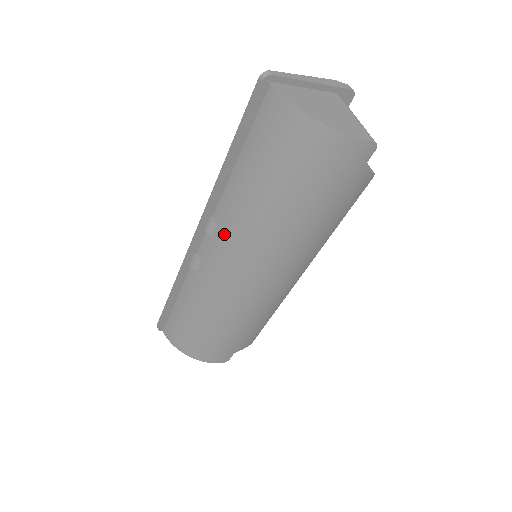
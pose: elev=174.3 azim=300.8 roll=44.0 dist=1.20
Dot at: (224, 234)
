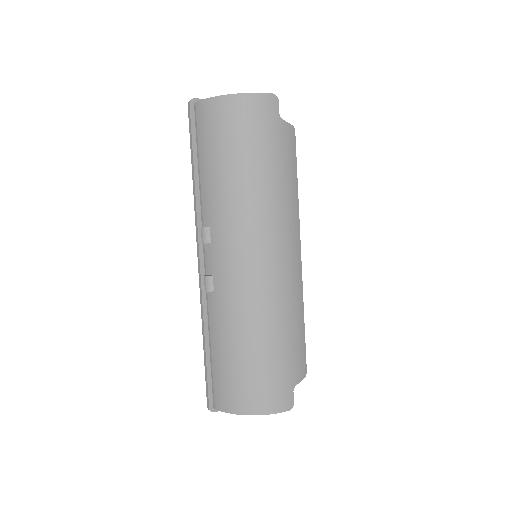
Dot at: (216, 231)
